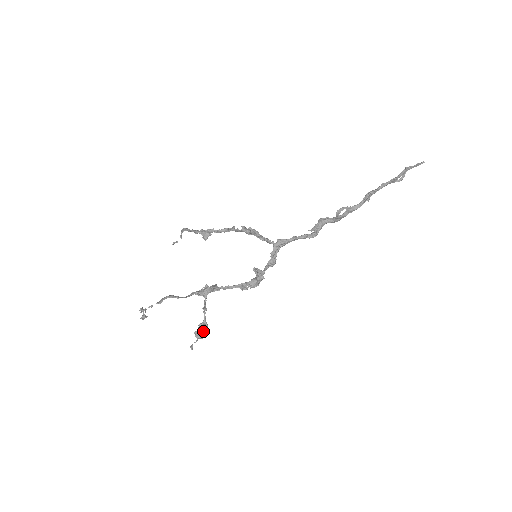
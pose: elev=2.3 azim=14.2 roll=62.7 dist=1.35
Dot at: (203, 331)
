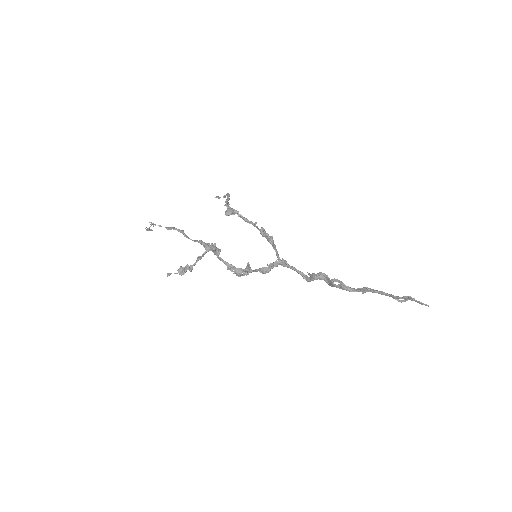
Dot at: (185, 271)
